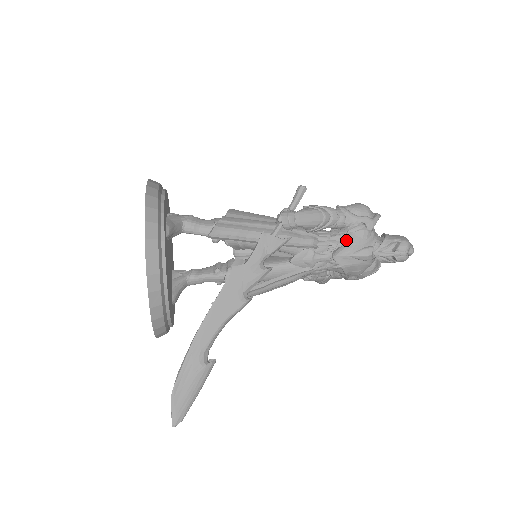
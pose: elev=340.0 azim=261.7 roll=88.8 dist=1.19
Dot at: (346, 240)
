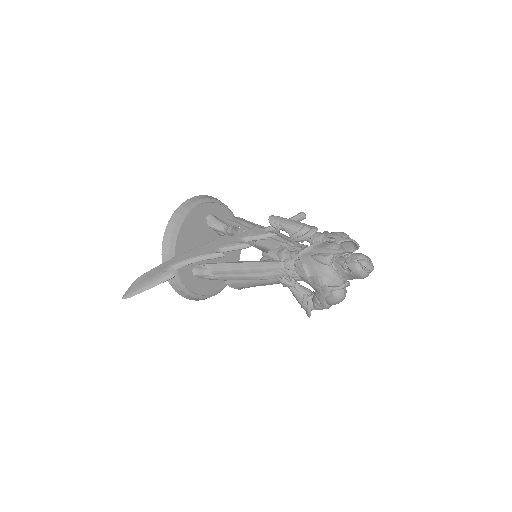
Dot at: (313, 245)
